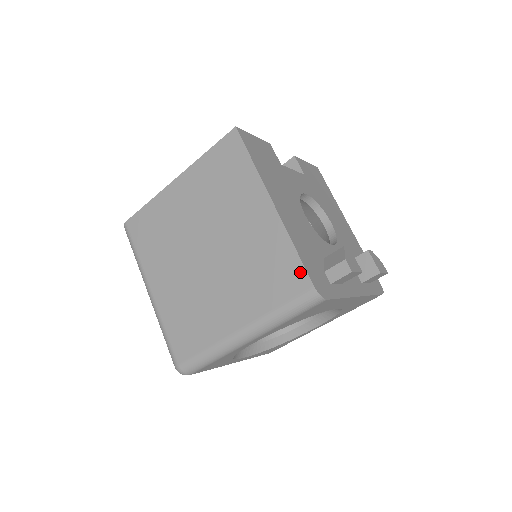
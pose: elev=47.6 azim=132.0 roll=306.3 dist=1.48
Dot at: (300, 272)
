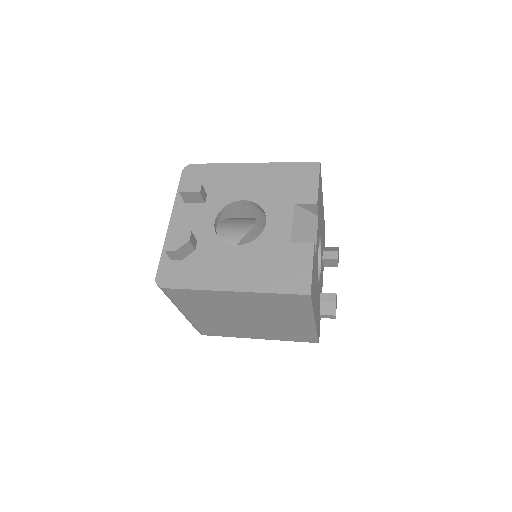
Dot at: (314, 339)
